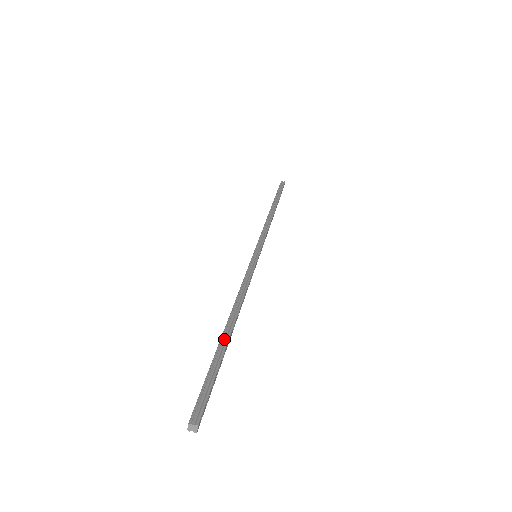
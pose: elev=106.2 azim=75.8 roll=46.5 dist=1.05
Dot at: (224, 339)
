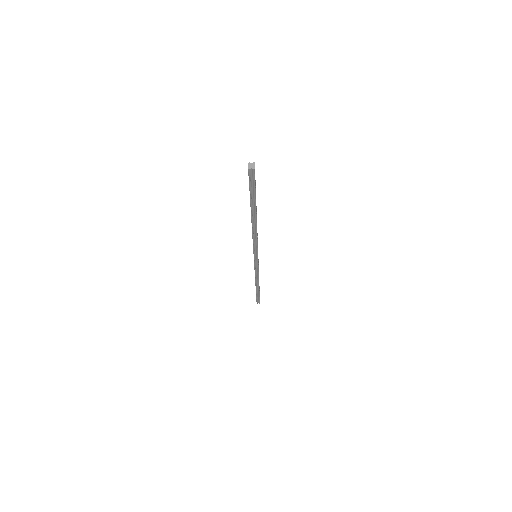
Dot at: occluded
